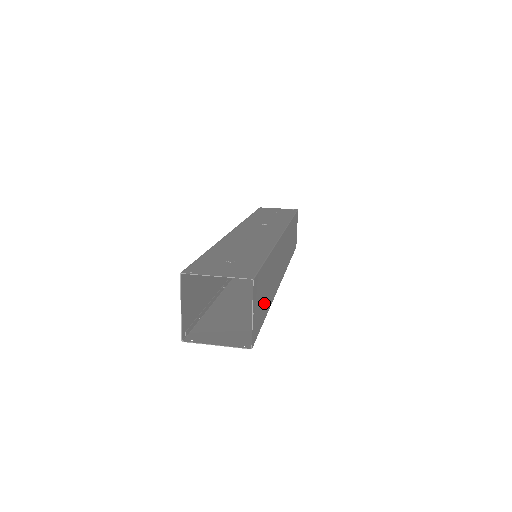
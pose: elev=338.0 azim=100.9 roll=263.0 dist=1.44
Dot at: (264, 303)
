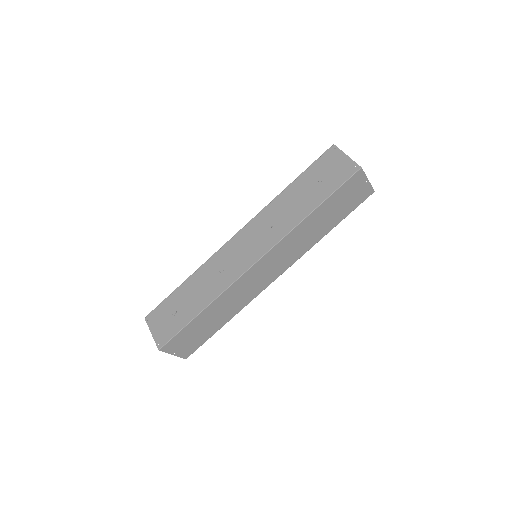
Dot at: (207, 331)
